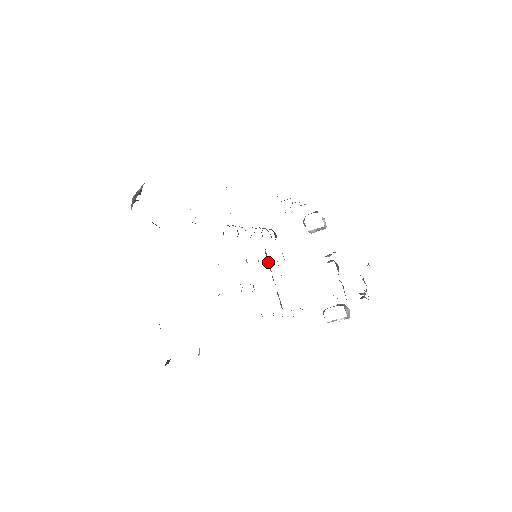
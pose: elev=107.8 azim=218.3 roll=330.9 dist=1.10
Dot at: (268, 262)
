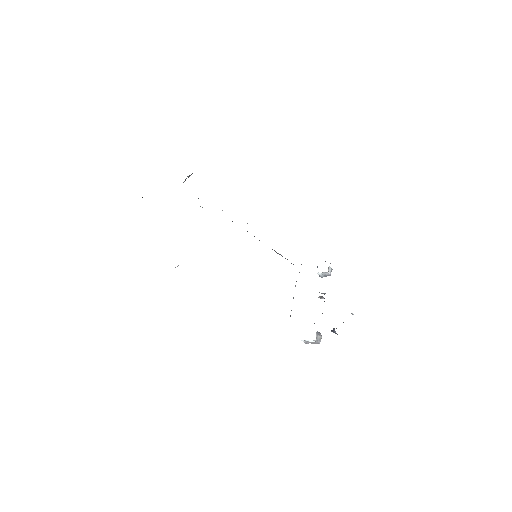
Dot at: occluded
